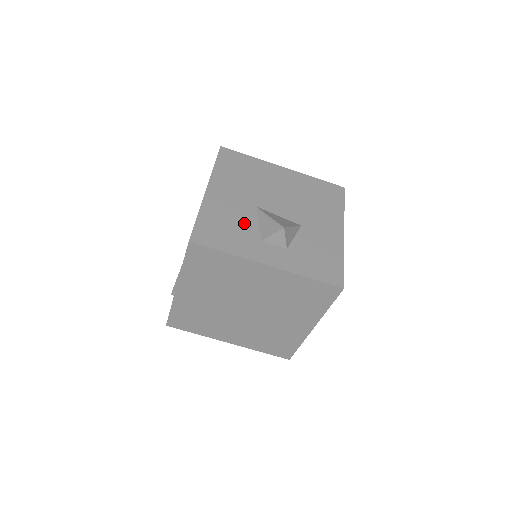
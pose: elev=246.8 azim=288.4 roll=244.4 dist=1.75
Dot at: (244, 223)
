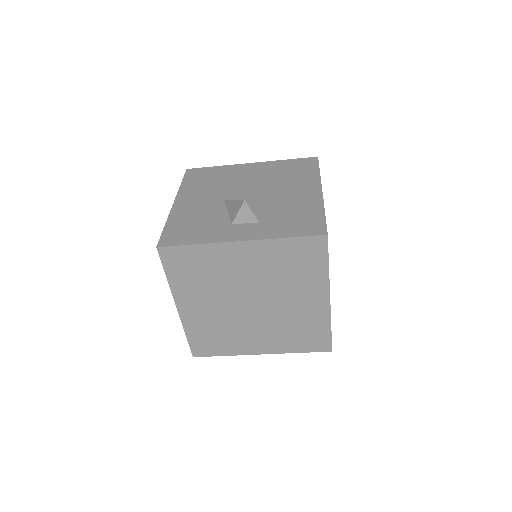
Dot at: (212, 216)
